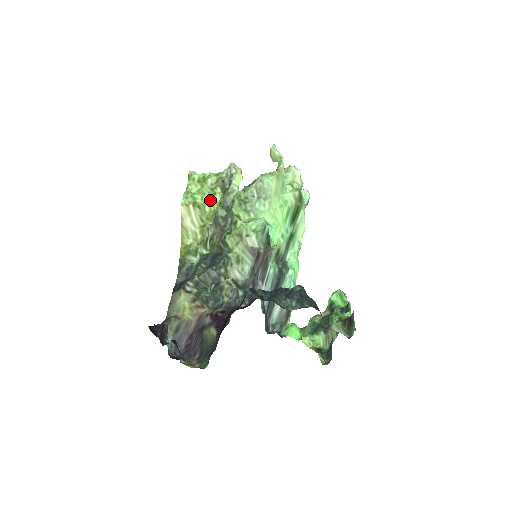
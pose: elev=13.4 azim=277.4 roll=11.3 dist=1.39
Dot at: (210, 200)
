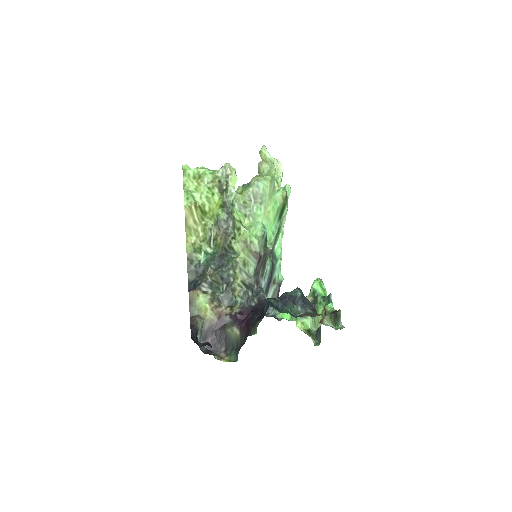
Dot at: (209, 200)
